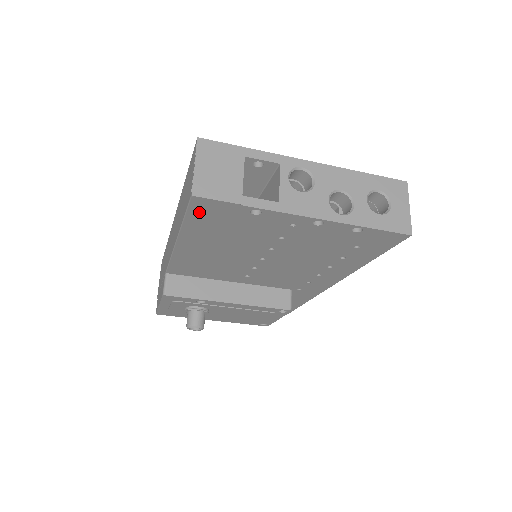
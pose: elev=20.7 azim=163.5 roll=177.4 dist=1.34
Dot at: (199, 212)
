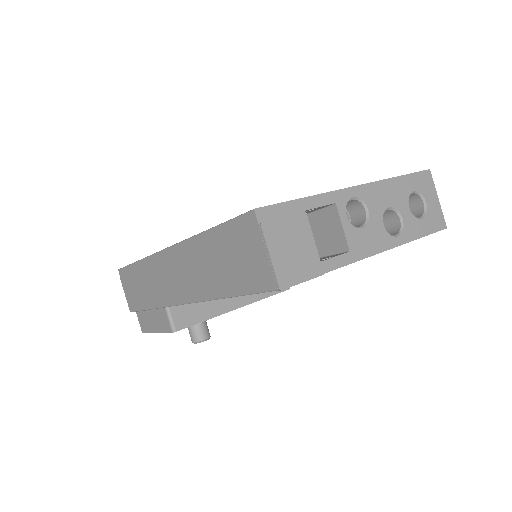
Dot at: occluded
